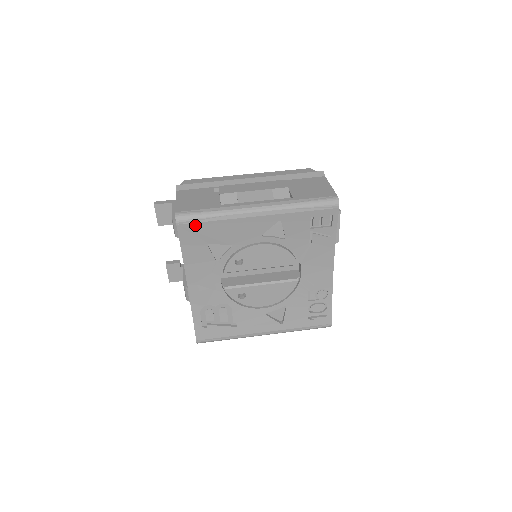
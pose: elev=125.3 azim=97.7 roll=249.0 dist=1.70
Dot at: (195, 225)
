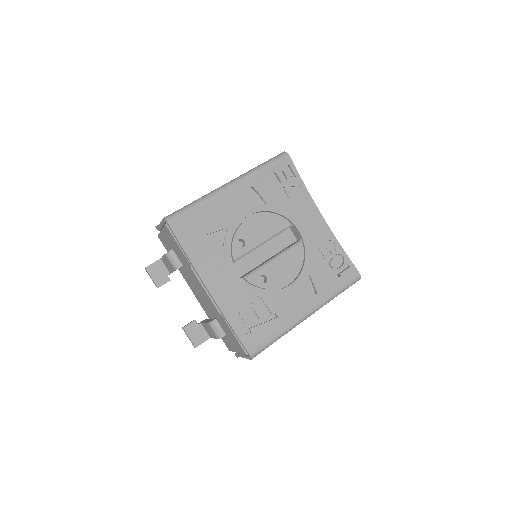
Dot at: (185, 219)
